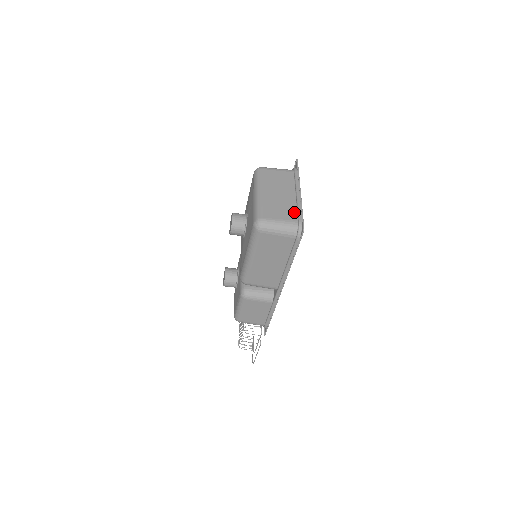
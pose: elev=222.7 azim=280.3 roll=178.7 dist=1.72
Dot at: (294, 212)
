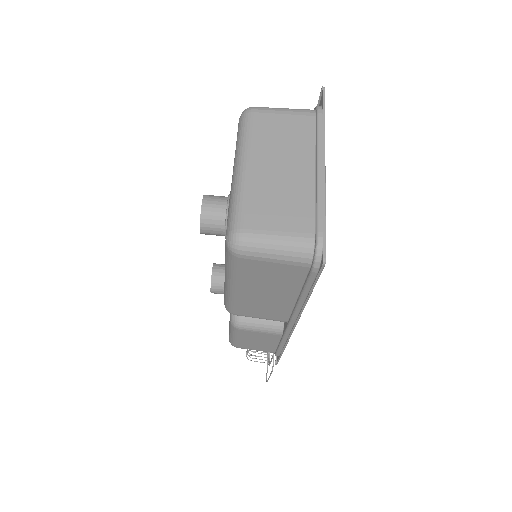
Dot at: (309, 212)
